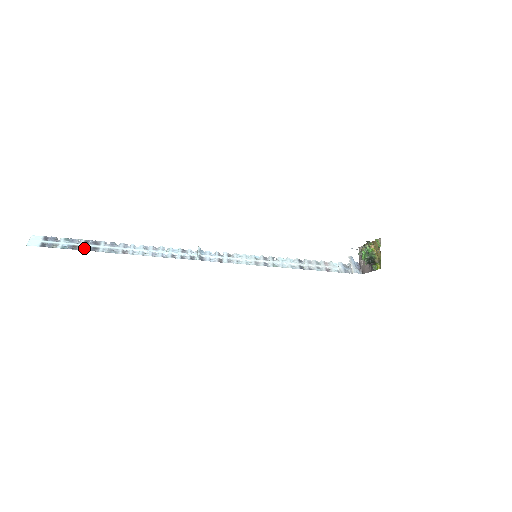
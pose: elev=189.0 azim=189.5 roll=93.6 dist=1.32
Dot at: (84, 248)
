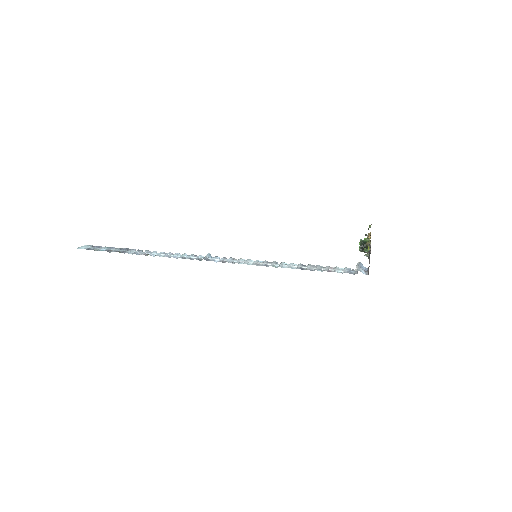
Dot at: (116, 251)
